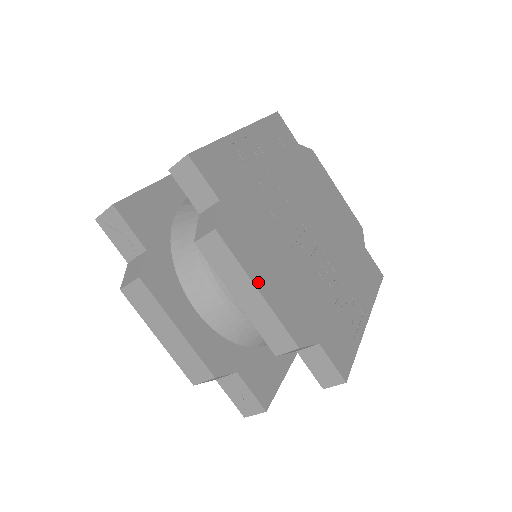
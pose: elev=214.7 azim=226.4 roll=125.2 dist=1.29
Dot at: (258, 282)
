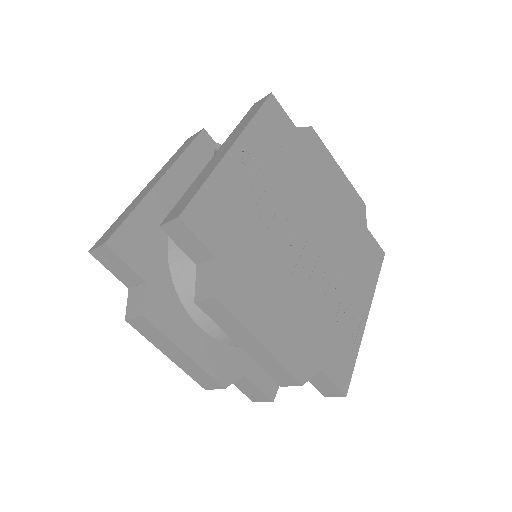
Dot at: (261, 335)
